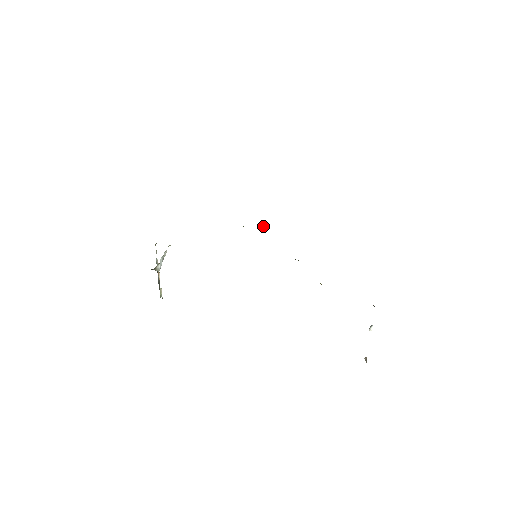
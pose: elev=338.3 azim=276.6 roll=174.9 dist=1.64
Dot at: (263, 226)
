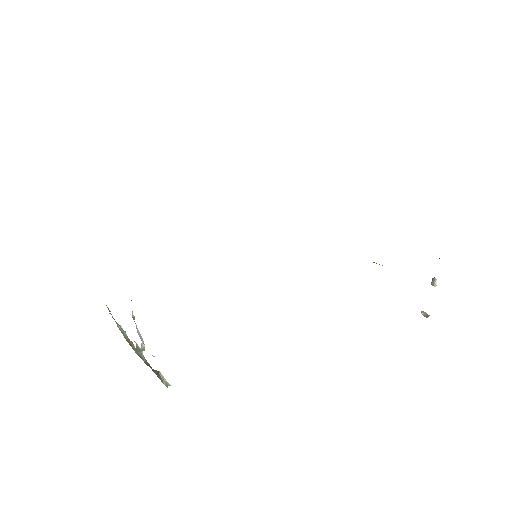
Dot at: occluded
